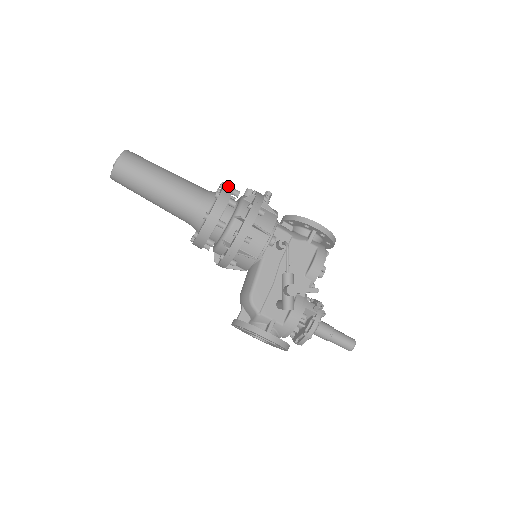
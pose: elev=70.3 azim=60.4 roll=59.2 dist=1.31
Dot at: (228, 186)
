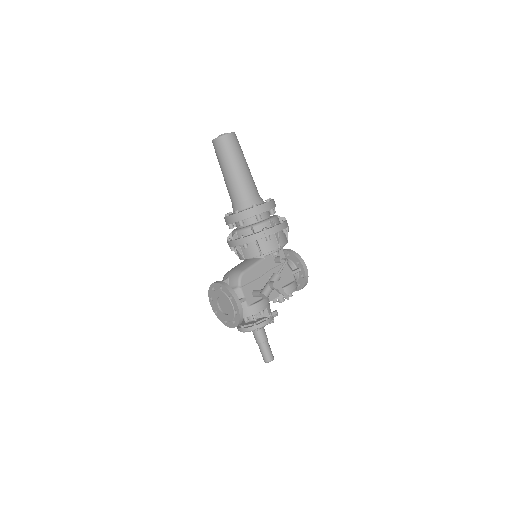
Dot at: occluded
